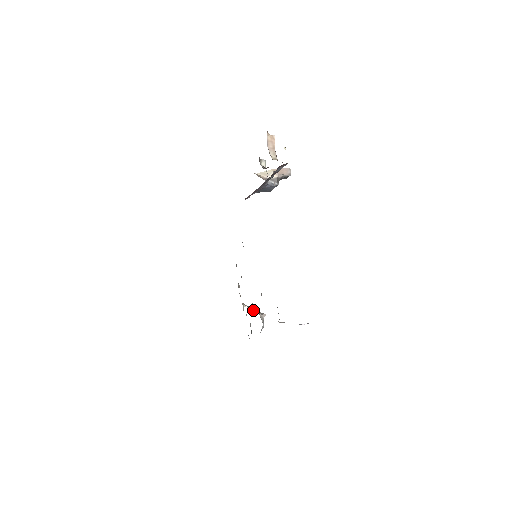
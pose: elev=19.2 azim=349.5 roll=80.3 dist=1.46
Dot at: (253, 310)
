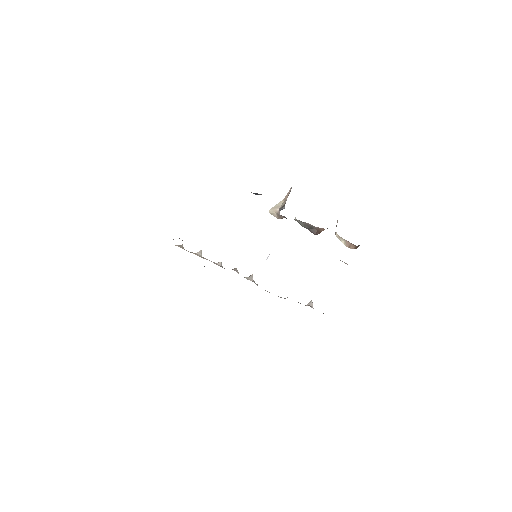
Dot at: (221, 265)
